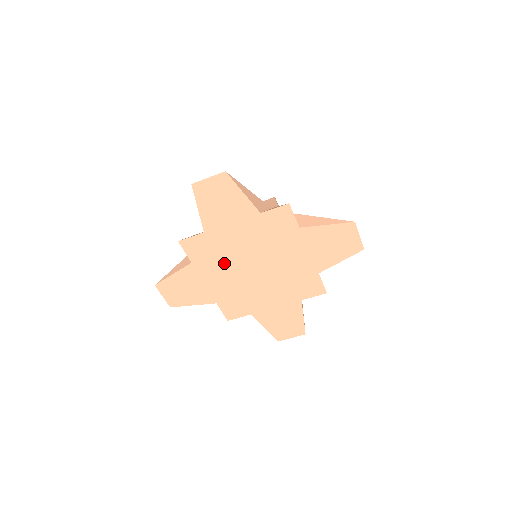
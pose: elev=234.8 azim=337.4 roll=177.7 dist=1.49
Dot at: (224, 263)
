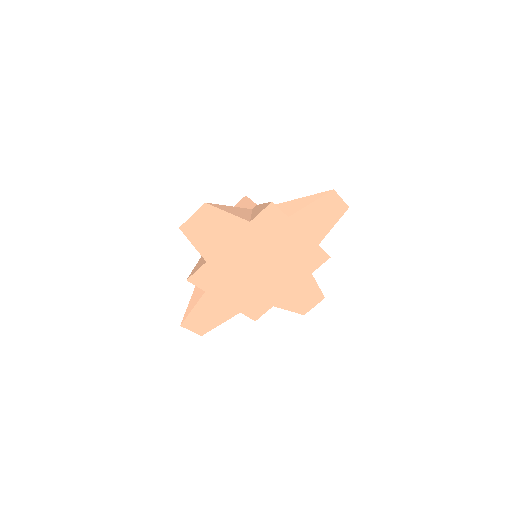
Dot at: (234, 278)
